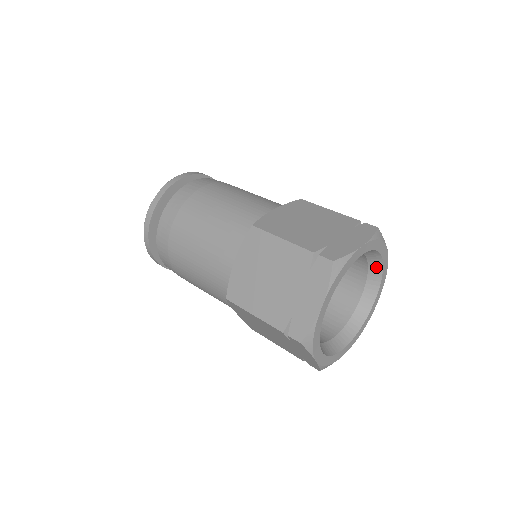
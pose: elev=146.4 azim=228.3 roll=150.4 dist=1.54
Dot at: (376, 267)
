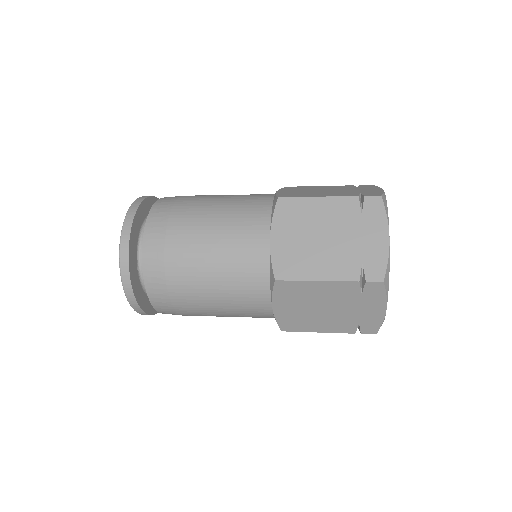
Dot at: occluded
